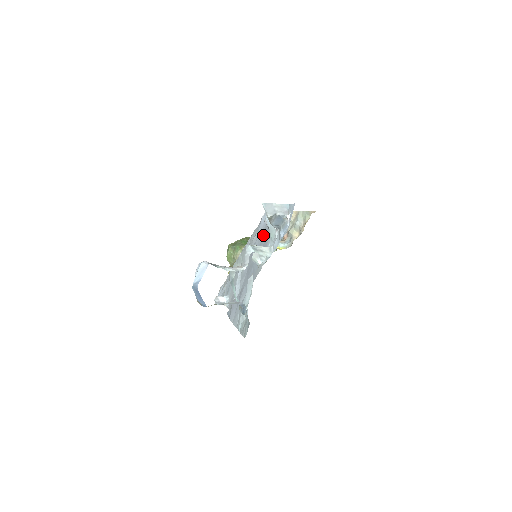
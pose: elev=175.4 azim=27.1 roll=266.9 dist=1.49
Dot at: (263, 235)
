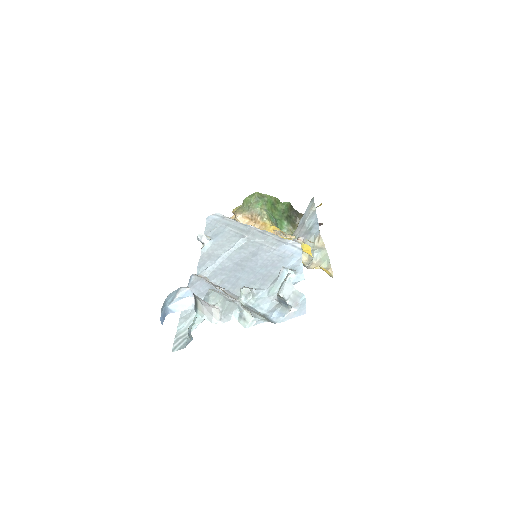
Dot at: (273, 264)
